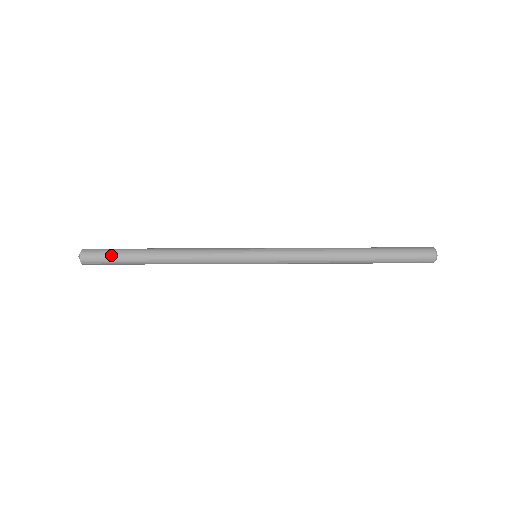
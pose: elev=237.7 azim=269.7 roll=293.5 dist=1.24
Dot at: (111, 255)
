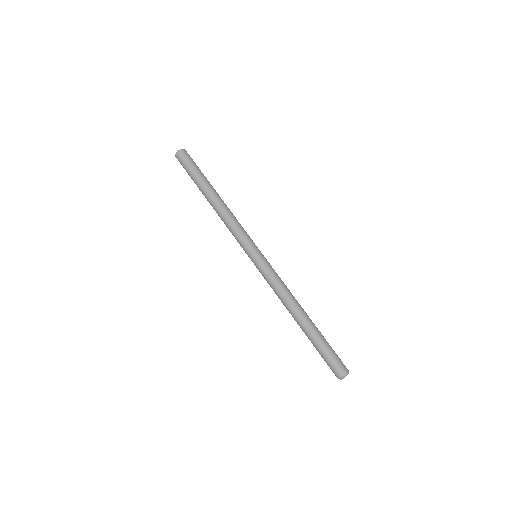
Dot at: (195, 166)
